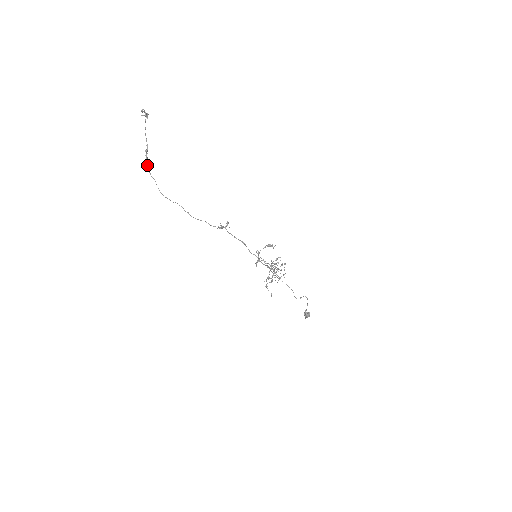
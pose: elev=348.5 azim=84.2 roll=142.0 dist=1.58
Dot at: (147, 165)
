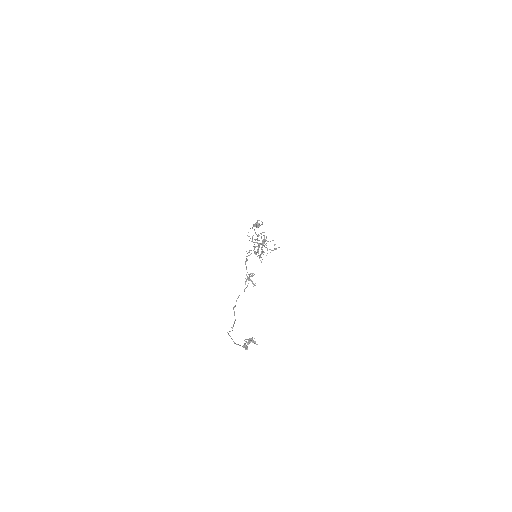
Dot at: occluded
